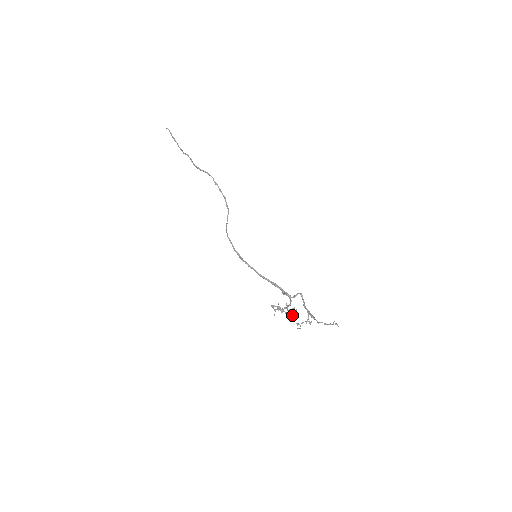
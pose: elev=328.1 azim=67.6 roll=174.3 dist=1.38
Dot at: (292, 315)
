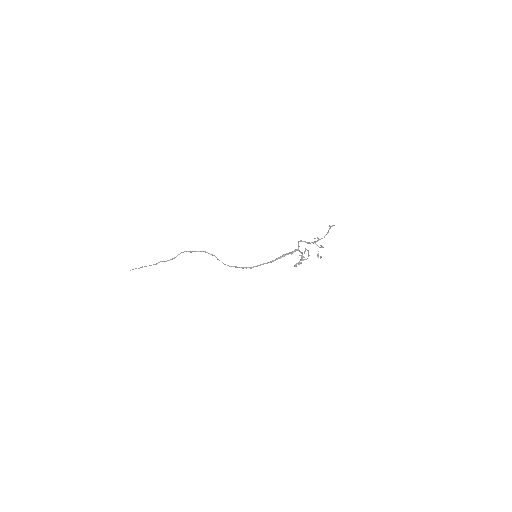
Dot at: occluded
